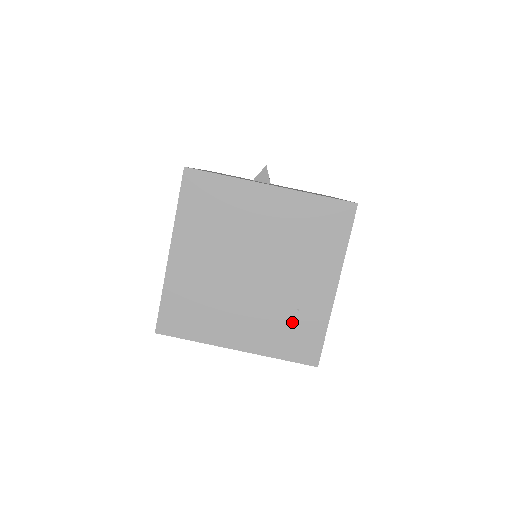
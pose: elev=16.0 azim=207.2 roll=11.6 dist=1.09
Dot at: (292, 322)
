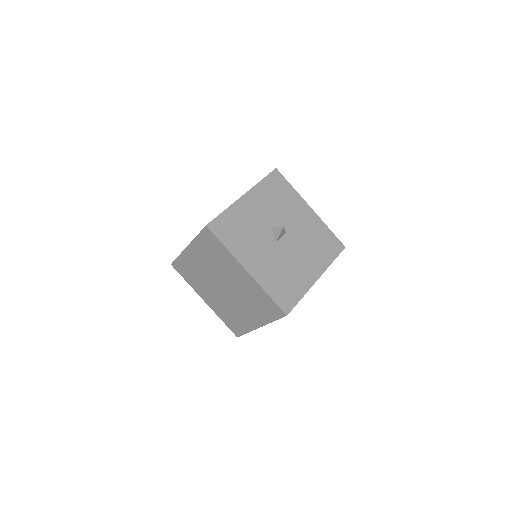
Dot at: (233, 317)
